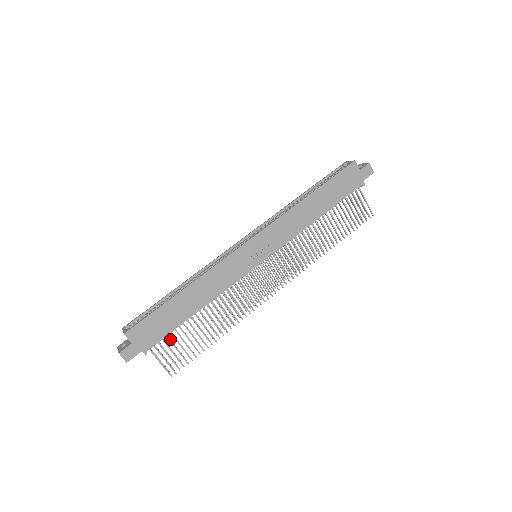
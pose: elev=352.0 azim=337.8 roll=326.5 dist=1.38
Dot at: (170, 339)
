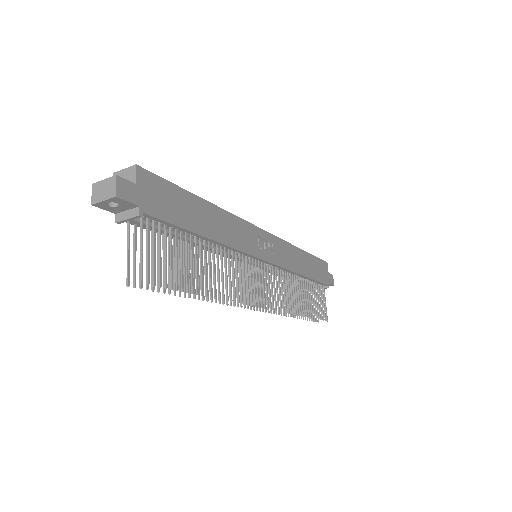
Dot at: occluded
